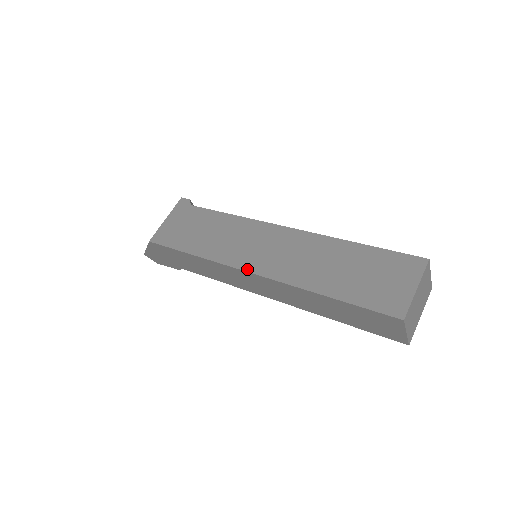
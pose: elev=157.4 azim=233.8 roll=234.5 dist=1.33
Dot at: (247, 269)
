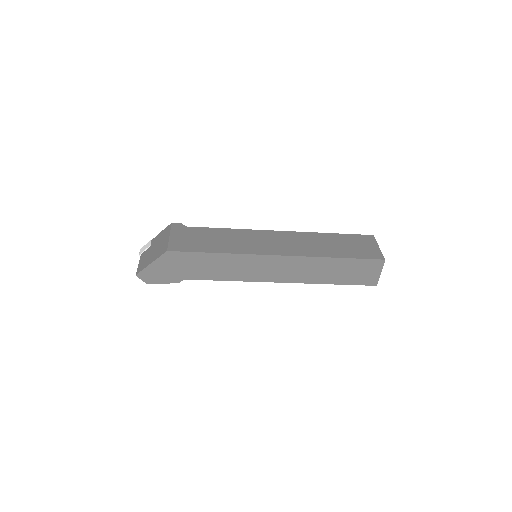
Dot at: (273, 254)
